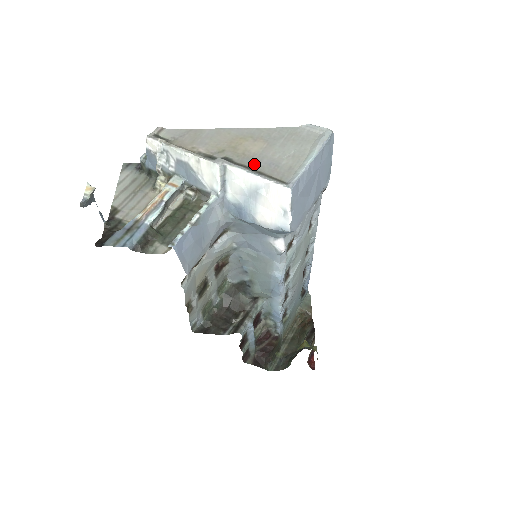
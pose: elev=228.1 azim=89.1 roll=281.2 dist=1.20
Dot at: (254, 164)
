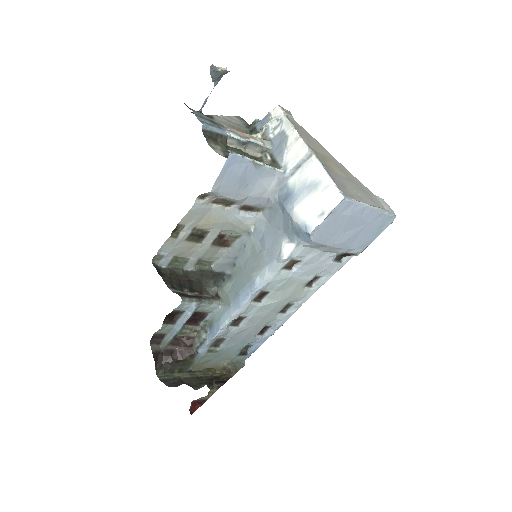
Dot at: (331, 173)
